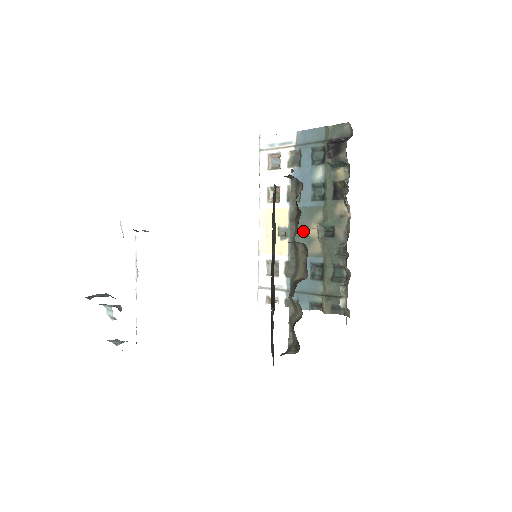
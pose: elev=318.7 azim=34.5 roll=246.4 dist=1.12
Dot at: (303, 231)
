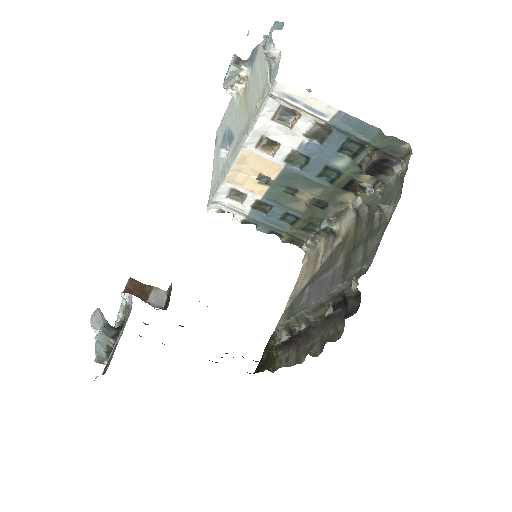
Dot at: (291, 190)
